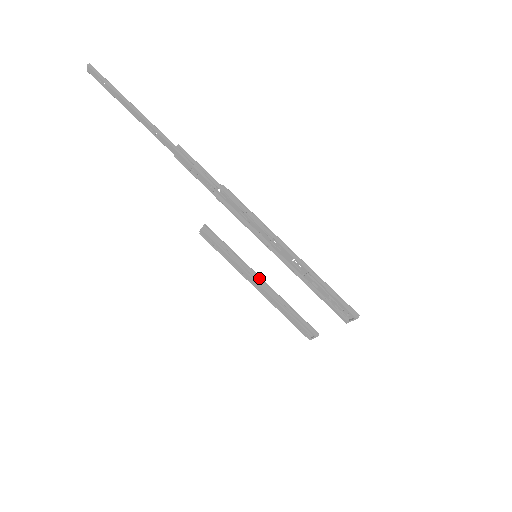
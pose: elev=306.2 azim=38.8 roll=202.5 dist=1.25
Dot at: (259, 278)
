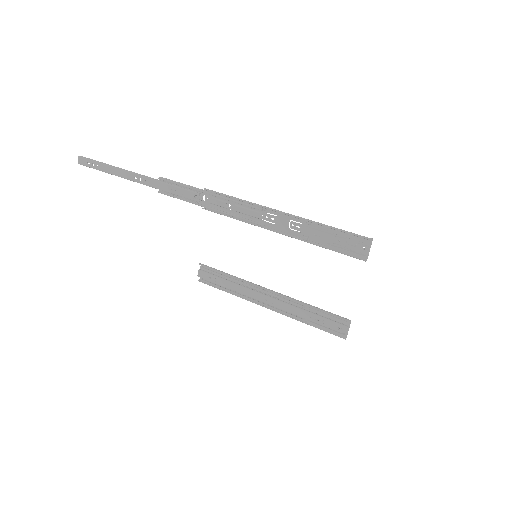
Dot at: (268, 289)
